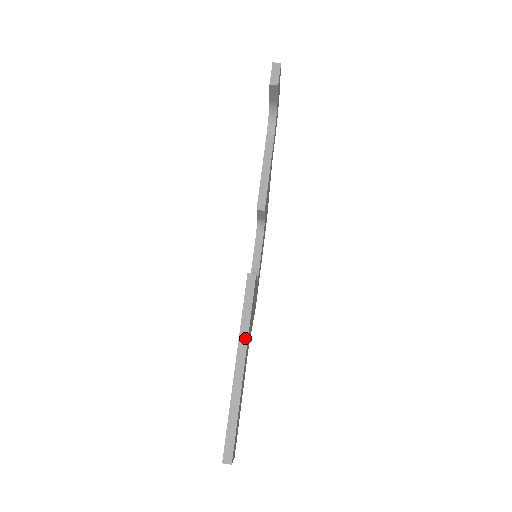
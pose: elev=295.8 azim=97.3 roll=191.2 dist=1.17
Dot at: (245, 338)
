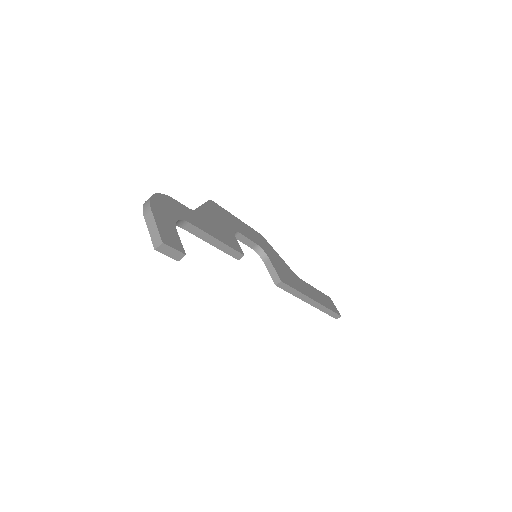
Dot at: (305, 297)
